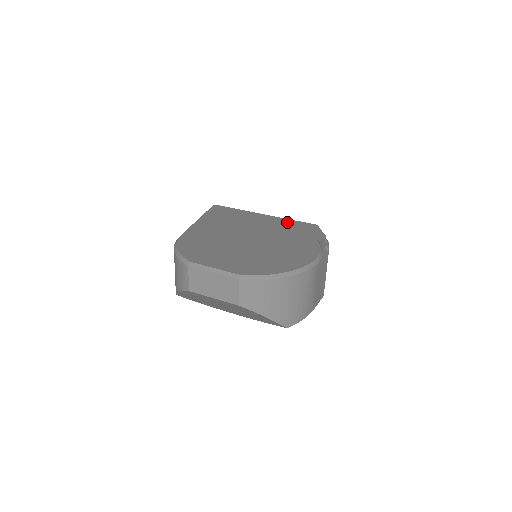
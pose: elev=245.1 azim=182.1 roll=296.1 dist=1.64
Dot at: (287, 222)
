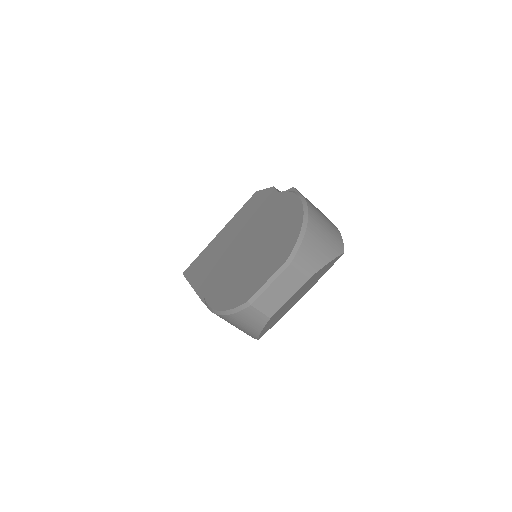
Dot at: (239, 215)
